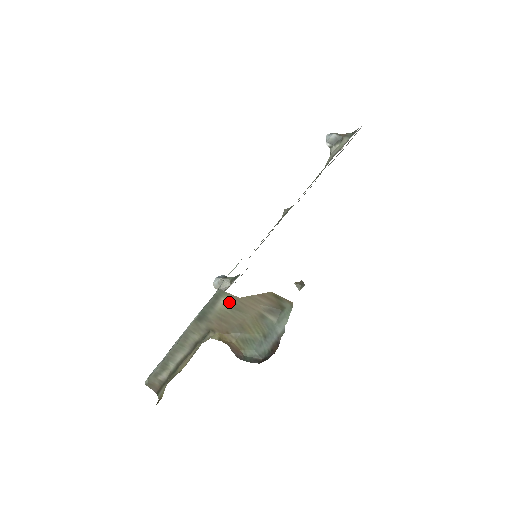
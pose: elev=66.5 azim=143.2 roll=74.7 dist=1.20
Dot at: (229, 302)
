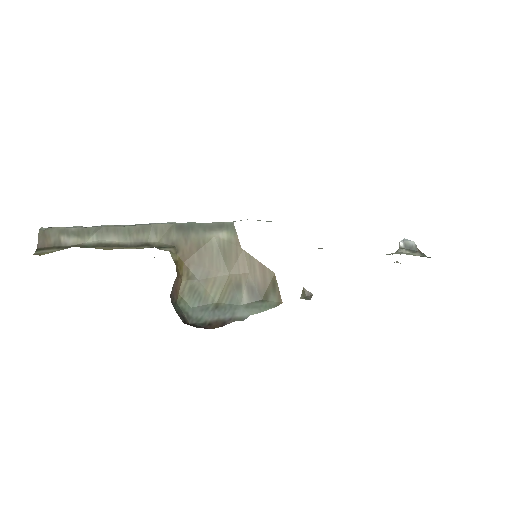
Dot at: (227, 241)
